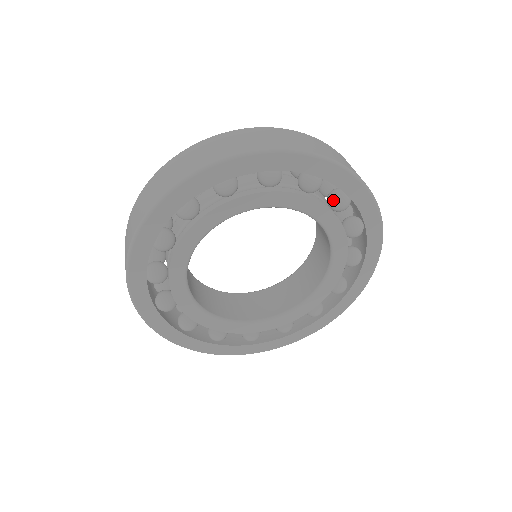
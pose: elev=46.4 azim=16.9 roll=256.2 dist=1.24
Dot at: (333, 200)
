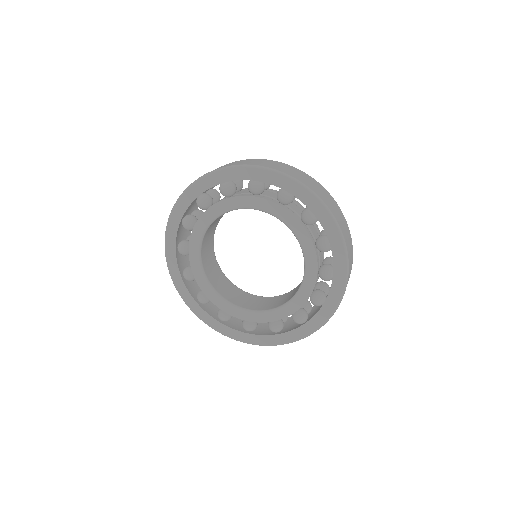
Dot at: (324, 267)
